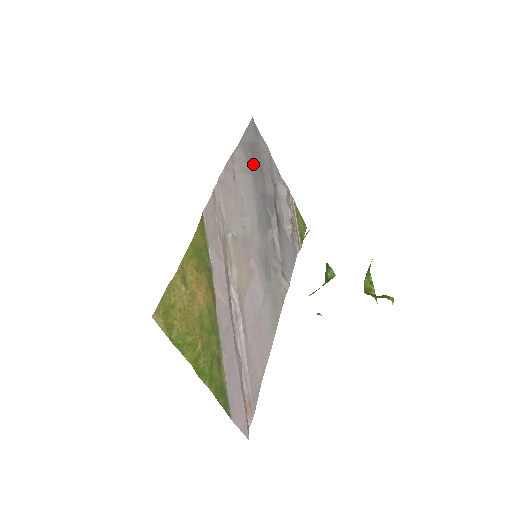
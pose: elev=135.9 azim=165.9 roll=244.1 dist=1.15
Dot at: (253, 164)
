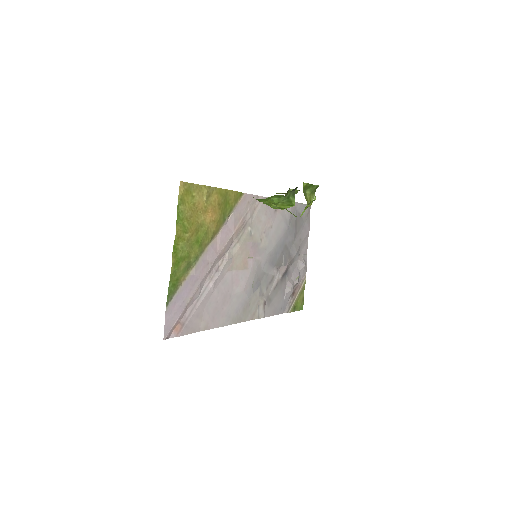
Dot at: (293, 224)
